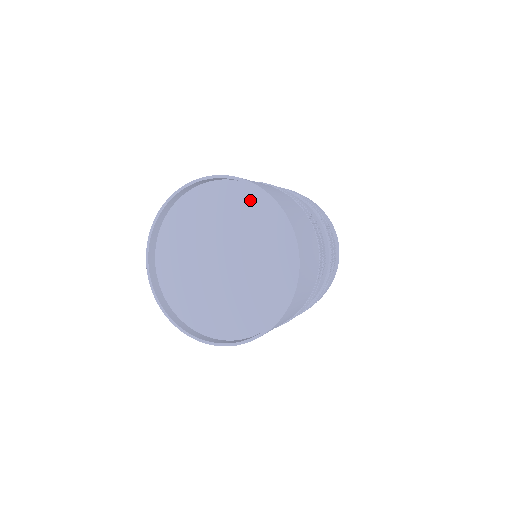
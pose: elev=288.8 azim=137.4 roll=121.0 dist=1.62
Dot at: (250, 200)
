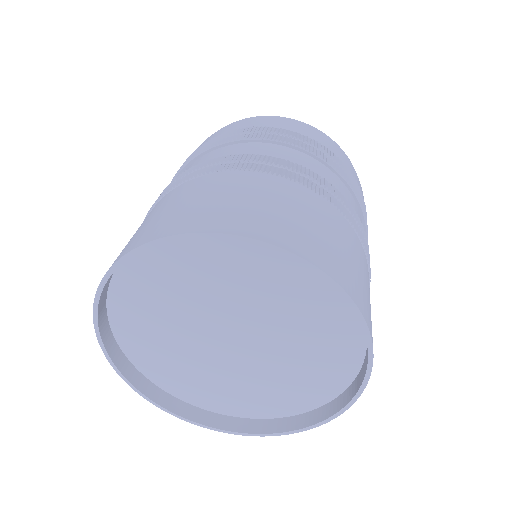
Dot at: (262, 256)
